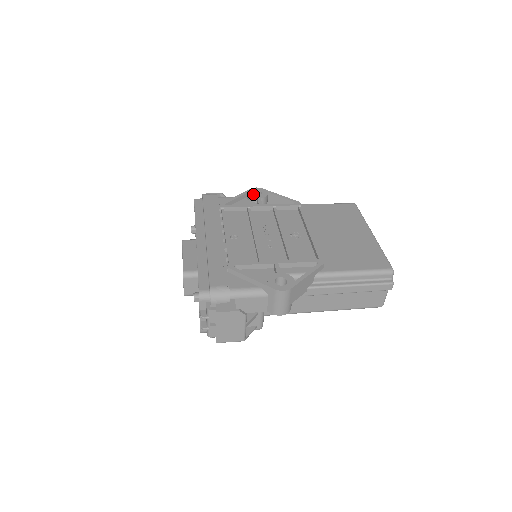
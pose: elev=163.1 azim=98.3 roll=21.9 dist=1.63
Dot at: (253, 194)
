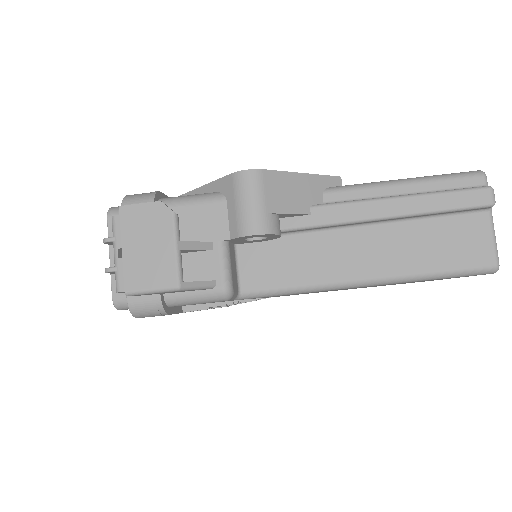
Dot at: occluded
